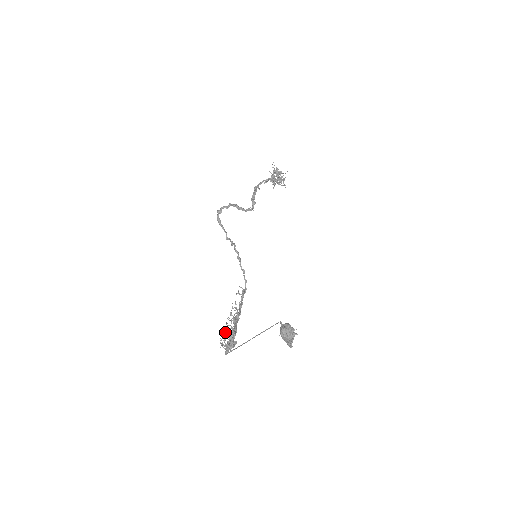
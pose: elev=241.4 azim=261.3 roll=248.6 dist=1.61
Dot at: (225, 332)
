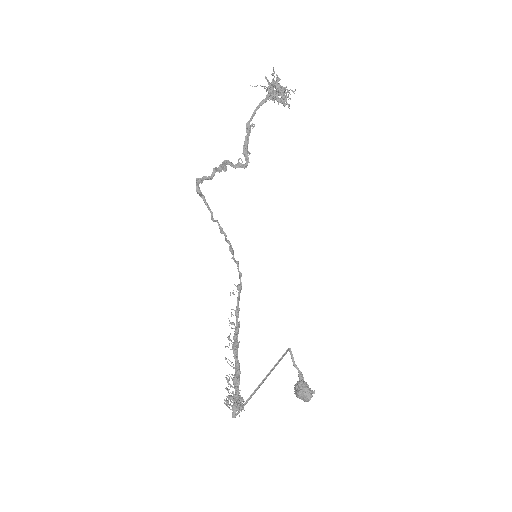
Dot at: (231, 397)
